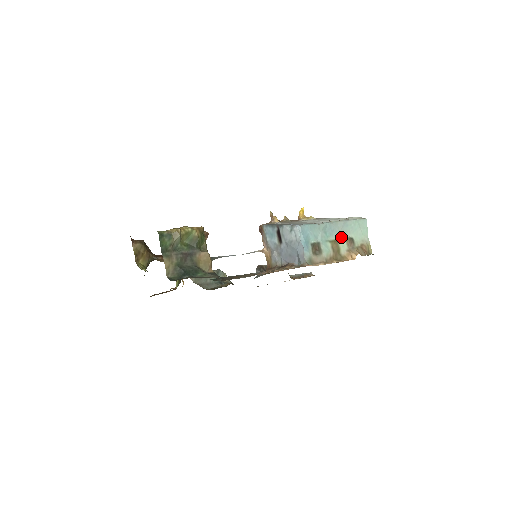
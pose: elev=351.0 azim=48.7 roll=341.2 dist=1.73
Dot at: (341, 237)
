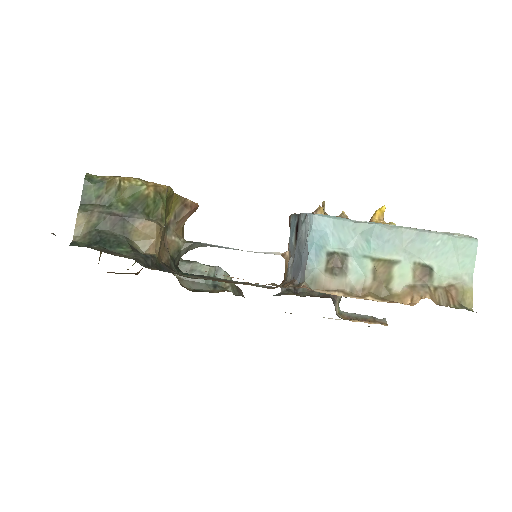
Dot at: (403, 258)
